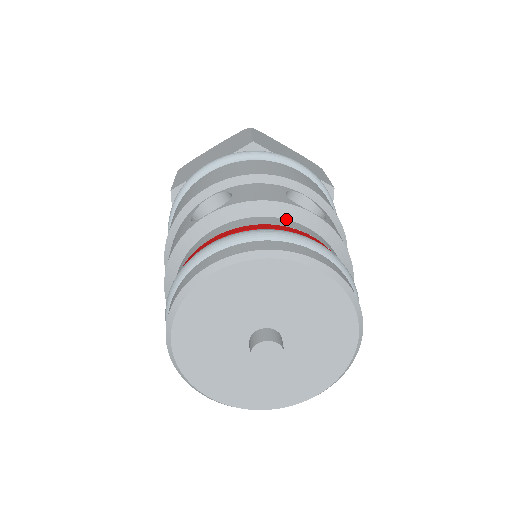
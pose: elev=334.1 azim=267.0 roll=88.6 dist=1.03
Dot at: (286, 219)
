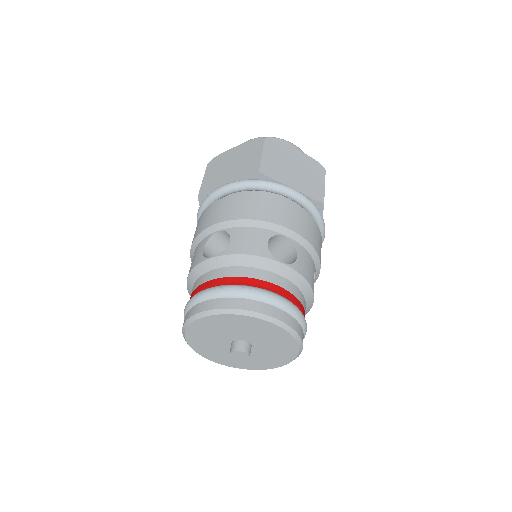
Dot at: (262, 269)
